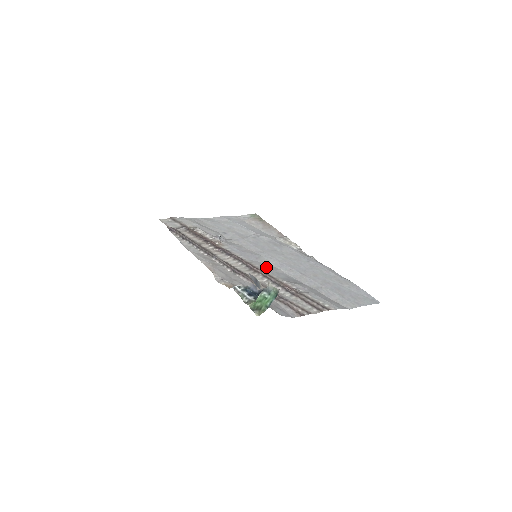
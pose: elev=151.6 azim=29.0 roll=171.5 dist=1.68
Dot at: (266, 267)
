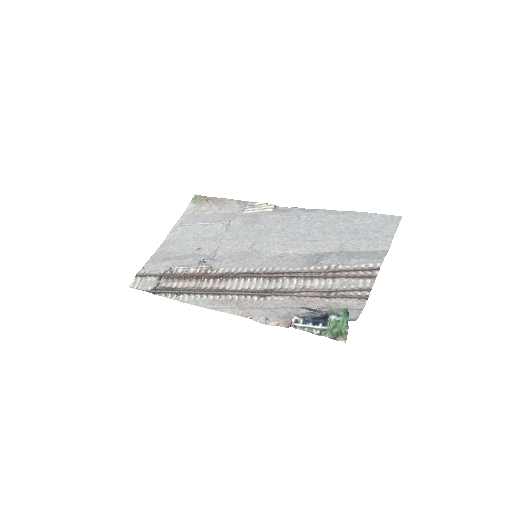
Dot at: (278, 262)
